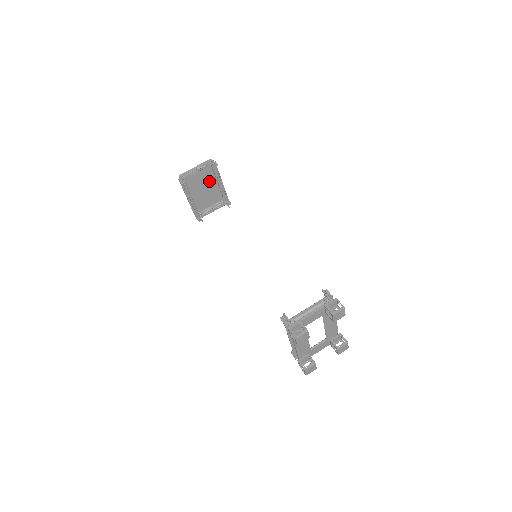
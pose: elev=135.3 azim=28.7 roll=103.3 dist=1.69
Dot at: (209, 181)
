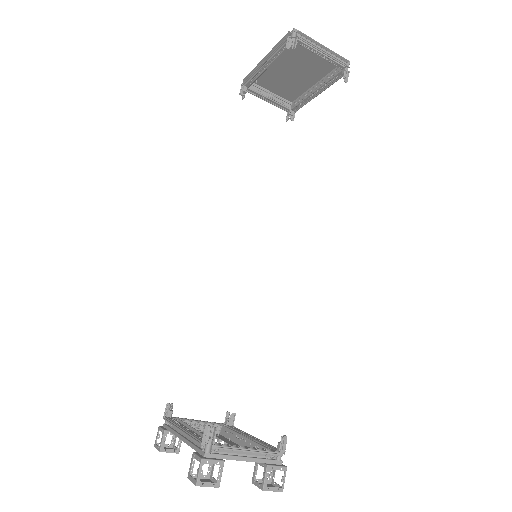
Dot at: (310, 74)
